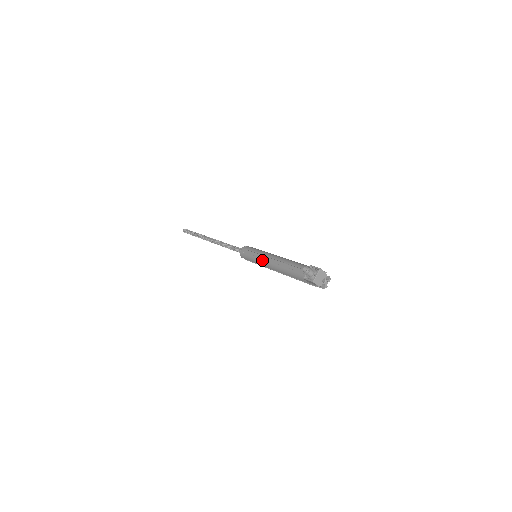
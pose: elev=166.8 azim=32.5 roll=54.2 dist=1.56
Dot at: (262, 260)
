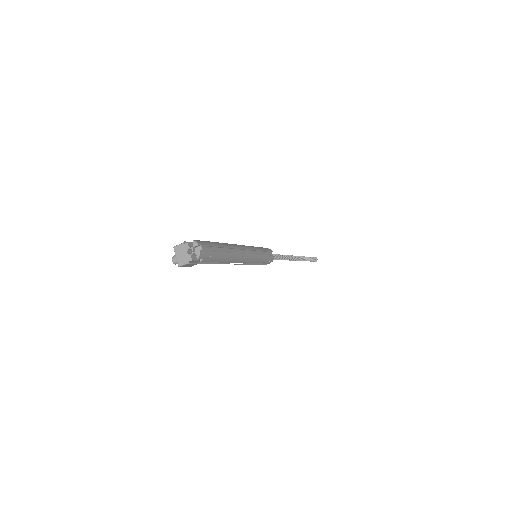
Dot at: occluded
